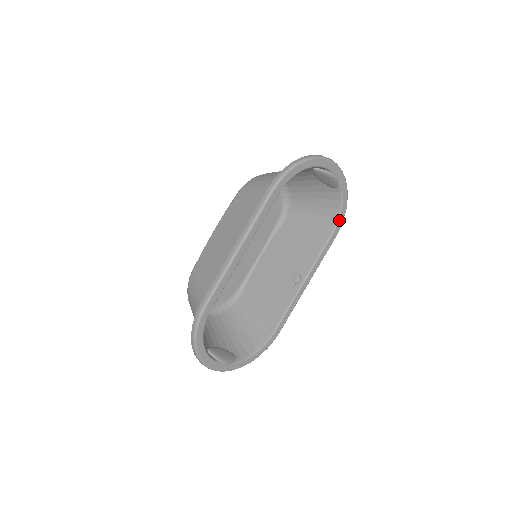
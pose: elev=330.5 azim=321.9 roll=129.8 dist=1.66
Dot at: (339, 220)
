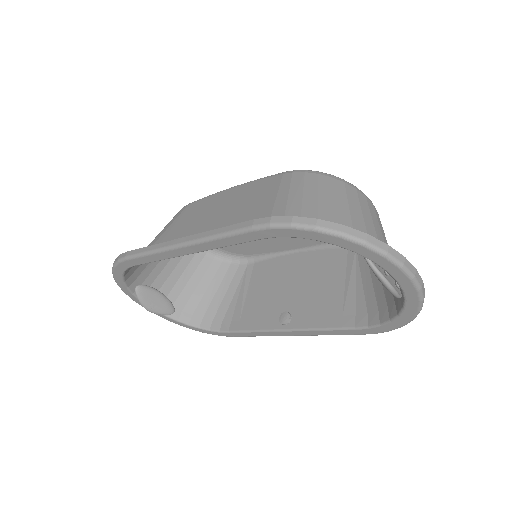
Dot at: (380, 326)
